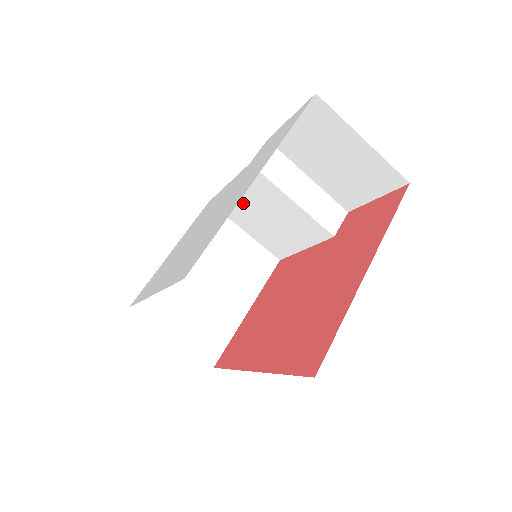
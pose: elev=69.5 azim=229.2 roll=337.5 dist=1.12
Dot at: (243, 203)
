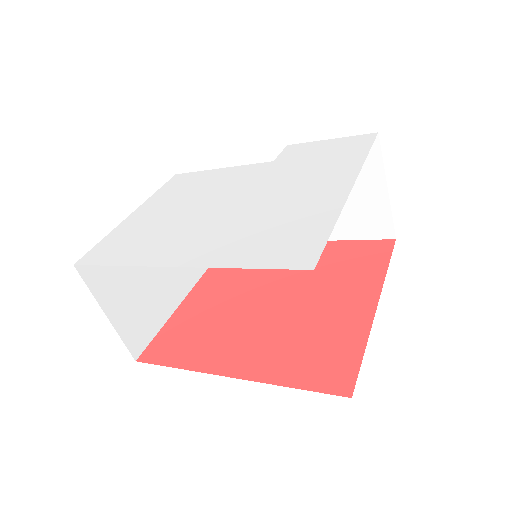
Dot at: occluded
